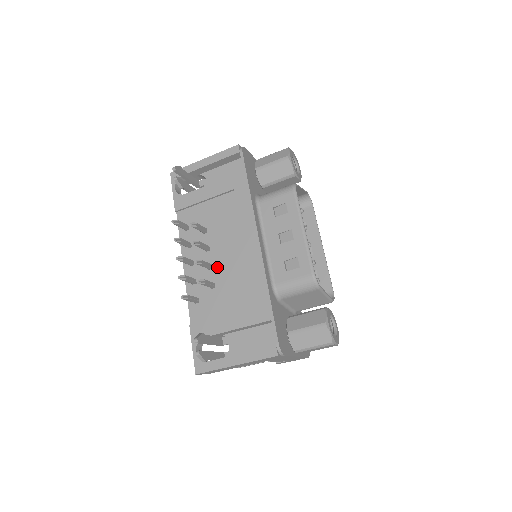
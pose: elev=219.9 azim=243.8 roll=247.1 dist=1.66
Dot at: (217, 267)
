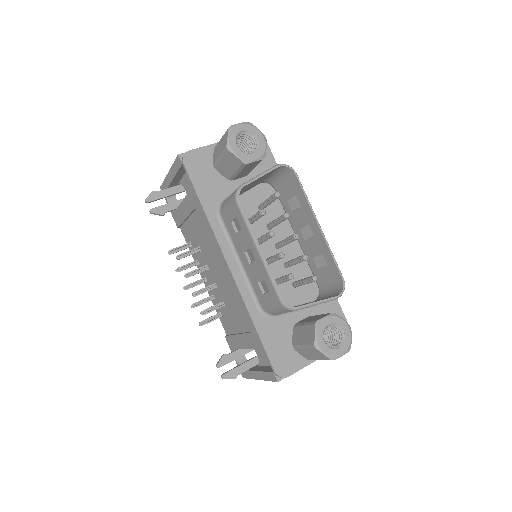
Dot at: (219, 286)
